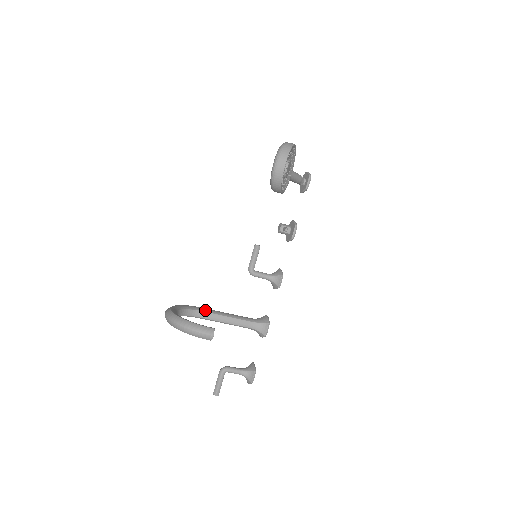
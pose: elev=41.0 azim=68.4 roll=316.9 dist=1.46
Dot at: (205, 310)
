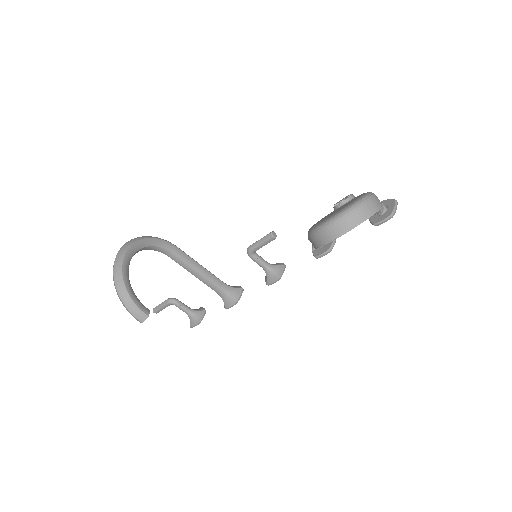
Dot at: (178, 253)
